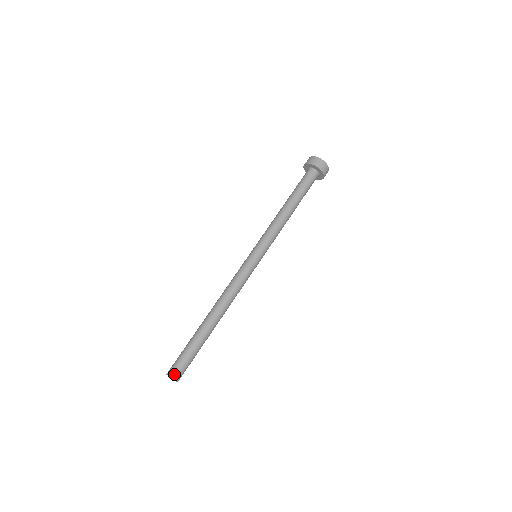
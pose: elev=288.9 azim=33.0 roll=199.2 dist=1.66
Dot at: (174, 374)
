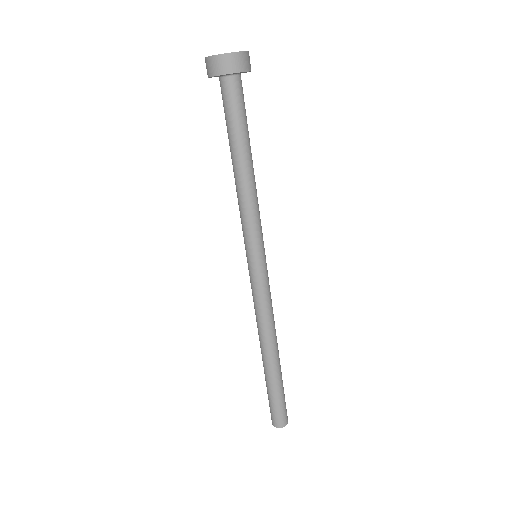
Dot at: (282, 423)
